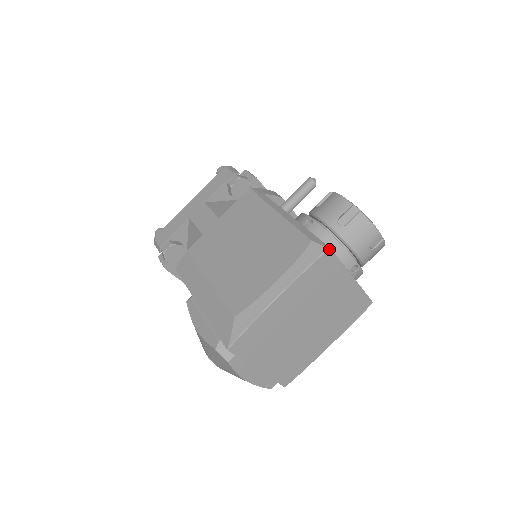
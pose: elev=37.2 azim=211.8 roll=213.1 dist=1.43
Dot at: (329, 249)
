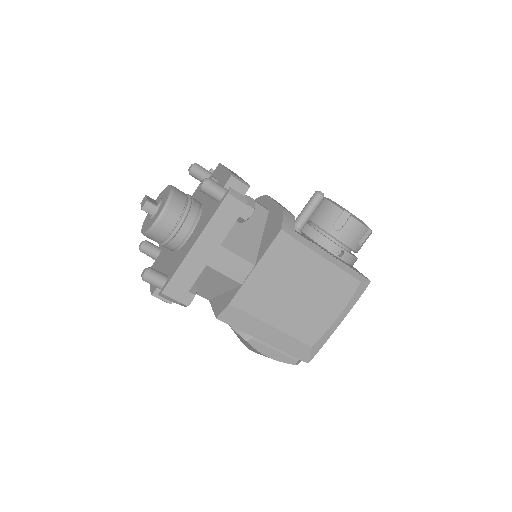
Dot at: occluded
